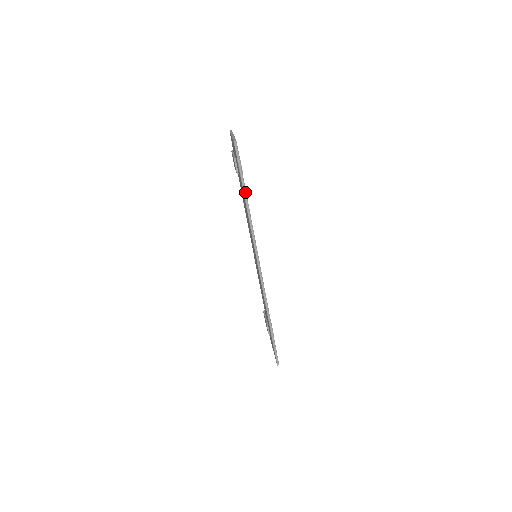
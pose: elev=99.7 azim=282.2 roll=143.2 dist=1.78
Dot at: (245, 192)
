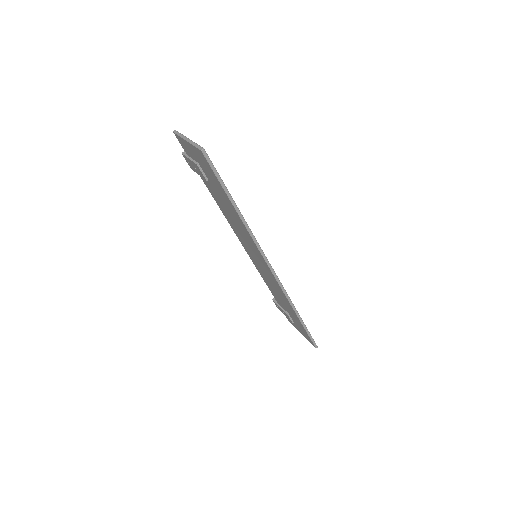
Dot at: (232, 201)
